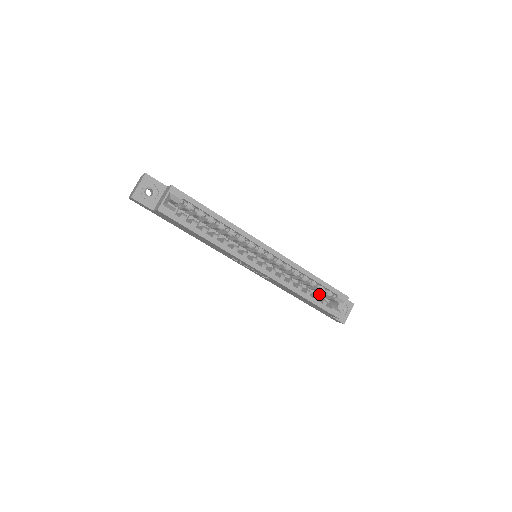
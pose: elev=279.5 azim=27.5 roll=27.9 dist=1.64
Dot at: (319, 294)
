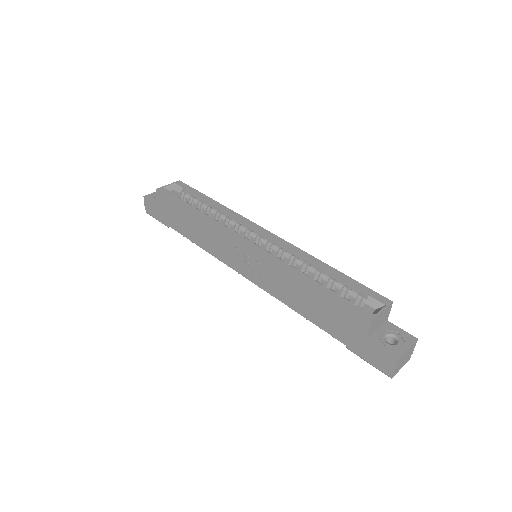
Dot at: occluded
